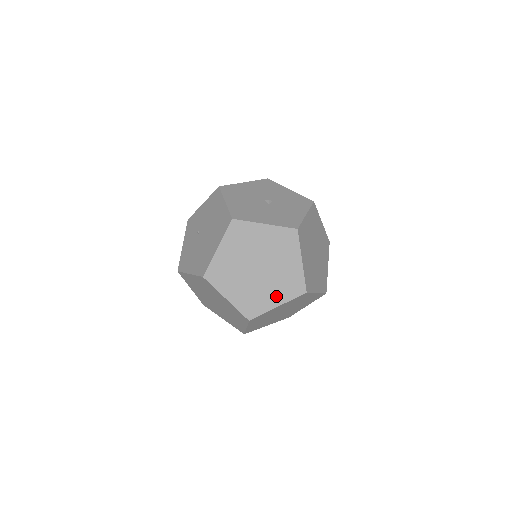
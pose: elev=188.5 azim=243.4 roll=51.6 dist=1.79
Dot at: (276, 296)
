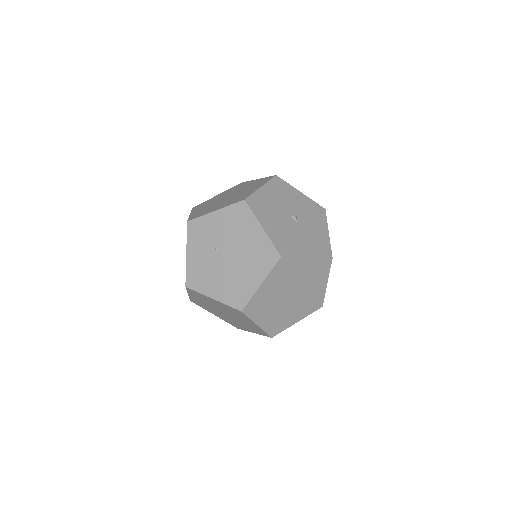
Dot at: (299, 314)
